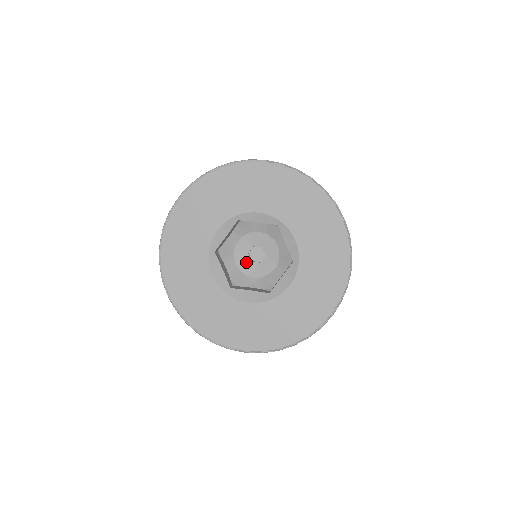
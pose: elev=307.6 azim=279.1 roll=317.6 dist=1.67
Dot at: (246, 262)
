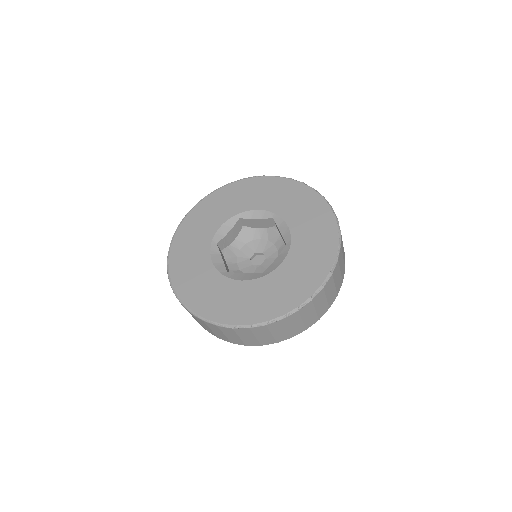
Dot at: (247, 265)
